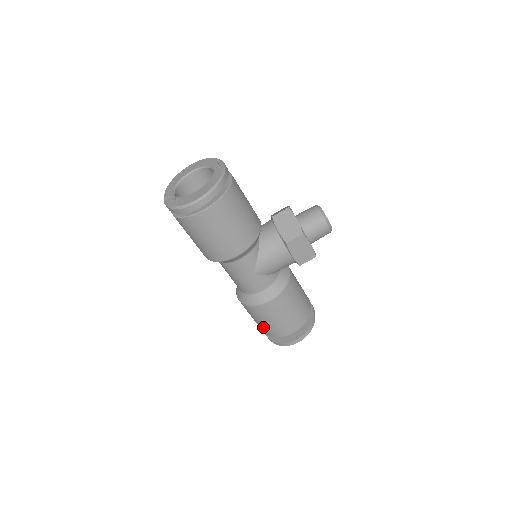
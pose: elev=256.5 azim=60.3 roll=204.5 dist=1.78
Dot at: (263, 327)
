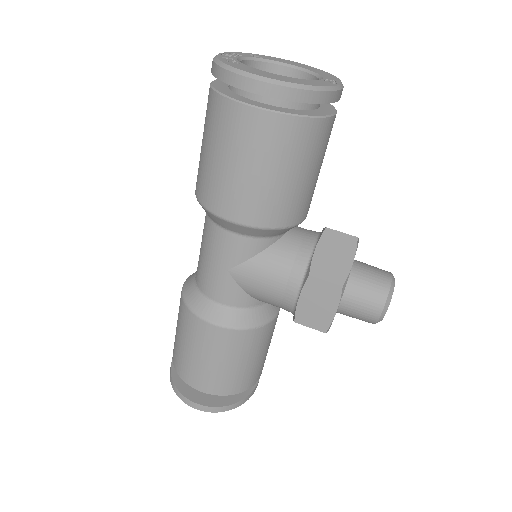
Dot at: (177, 347)
